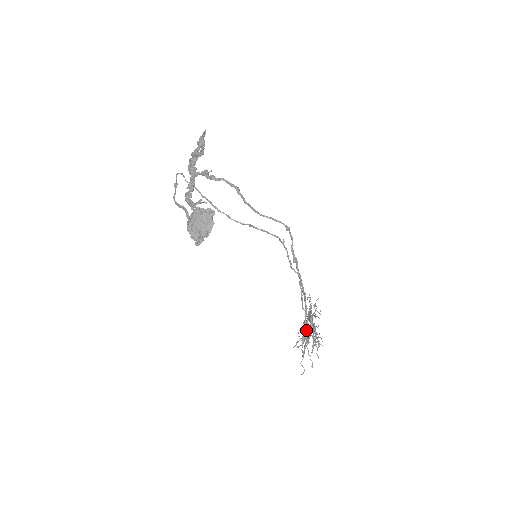
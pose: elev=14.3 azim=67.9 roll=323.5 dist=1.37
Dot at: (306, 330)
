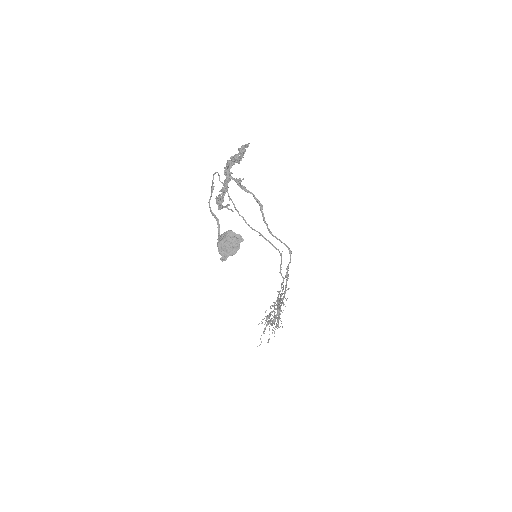
Dot at: (275, 320)
